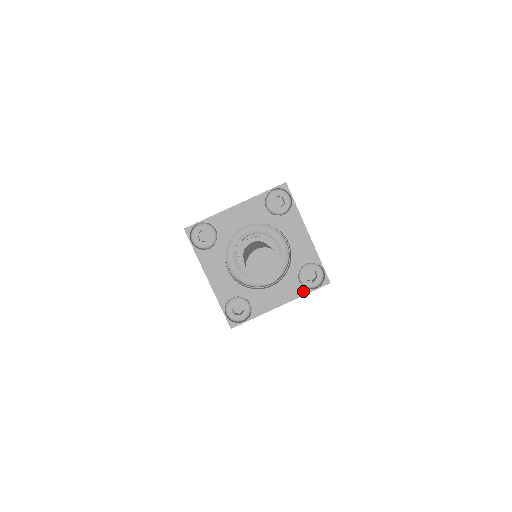
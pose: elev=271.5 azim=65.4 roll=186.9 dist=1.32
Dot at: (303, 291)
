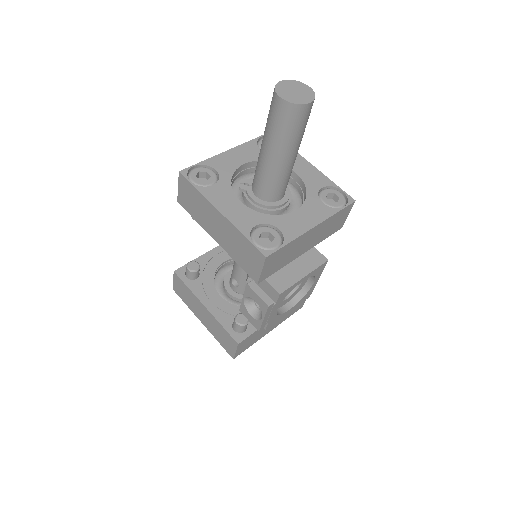
Dot at: (331, 211)
